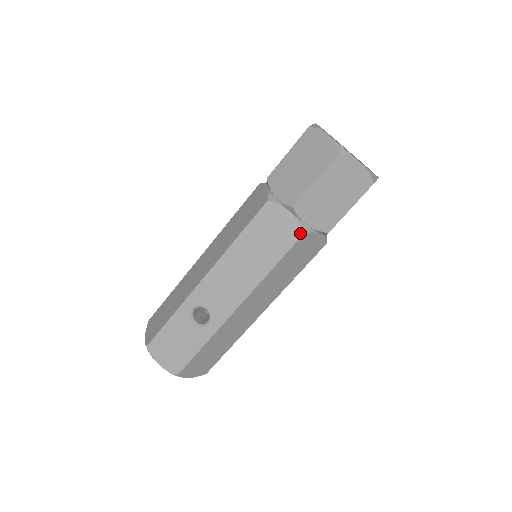
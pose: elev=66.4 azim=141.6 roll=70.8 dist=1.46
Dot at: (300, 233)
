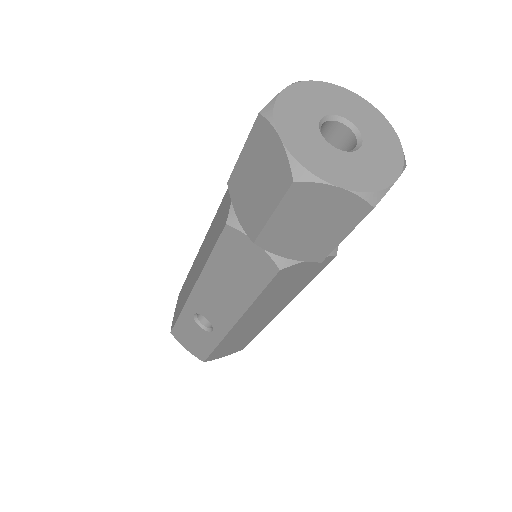
Dot at: (275, 269)
